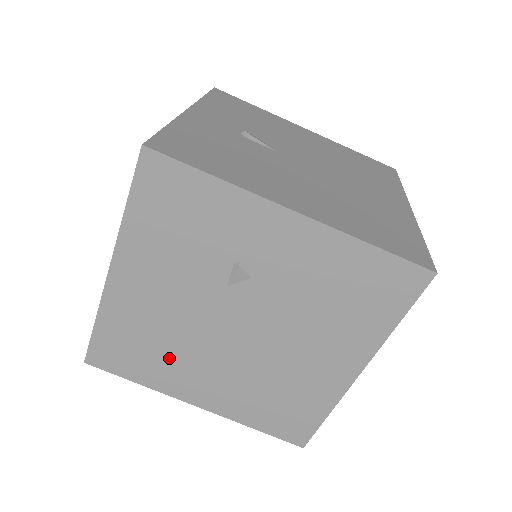
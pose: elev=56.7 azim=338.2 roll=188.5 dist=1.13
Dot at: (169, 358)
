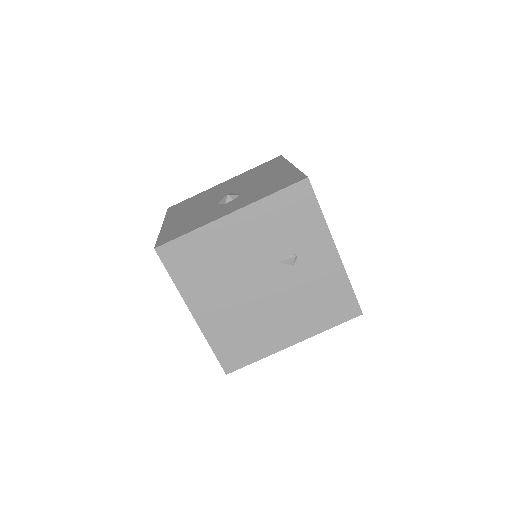
Dot at: (209, 278)
